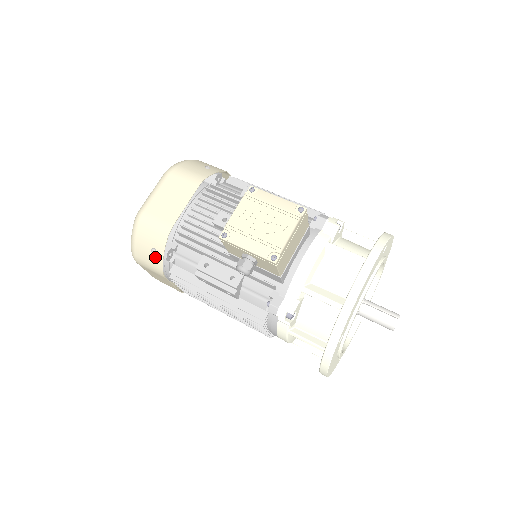
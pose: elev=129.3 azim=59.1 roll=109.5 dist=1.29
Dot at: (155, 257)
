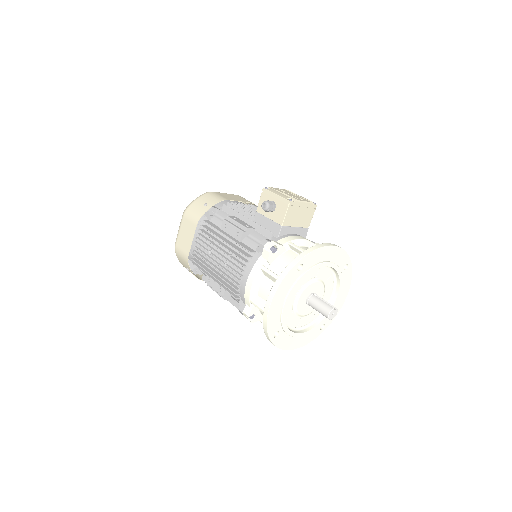
Dot at: (203, 208)
